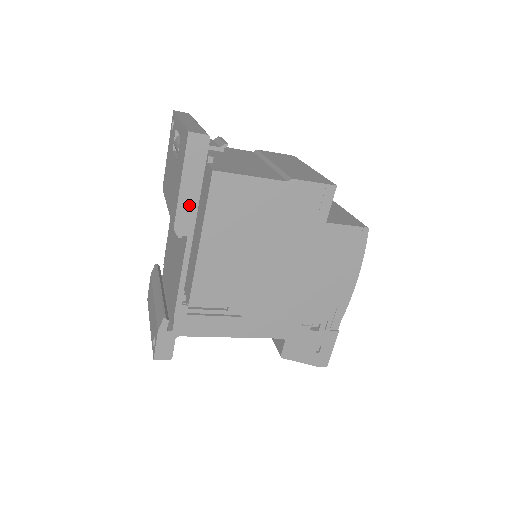
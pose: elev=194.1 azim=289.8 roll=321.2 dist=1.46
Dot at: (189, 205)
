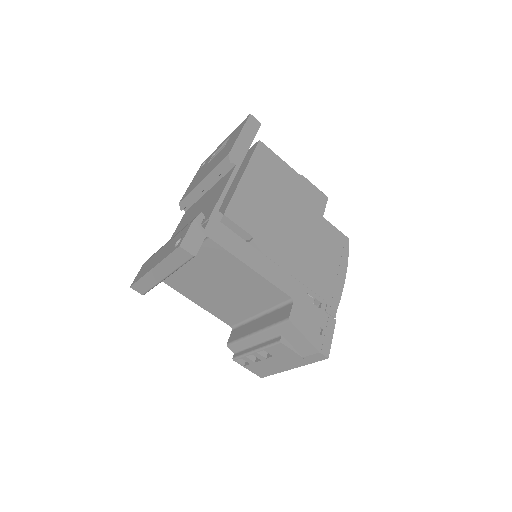
Dot at: (242, 148)
